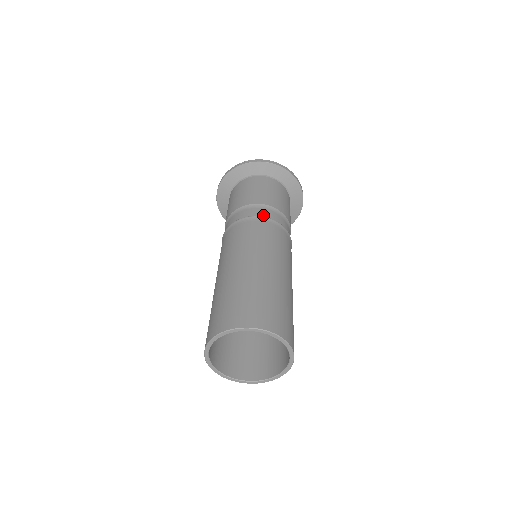
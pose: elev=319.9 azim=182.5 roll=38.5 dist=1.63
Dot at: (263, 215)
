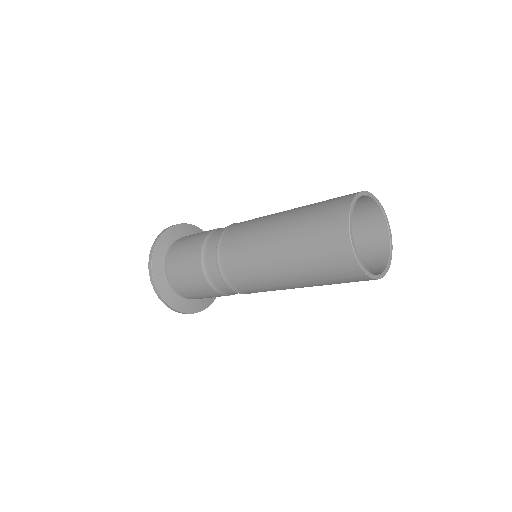
Dot at: occluded
